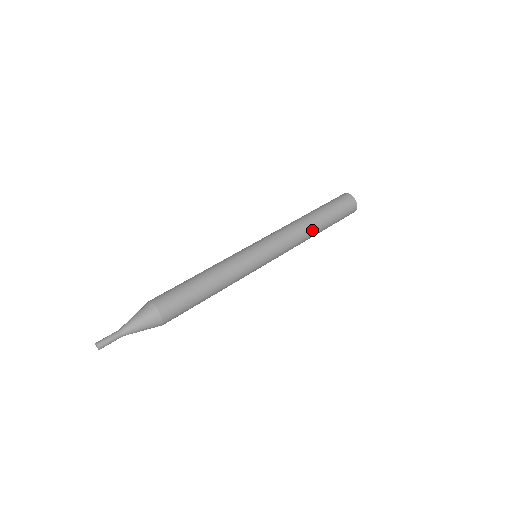
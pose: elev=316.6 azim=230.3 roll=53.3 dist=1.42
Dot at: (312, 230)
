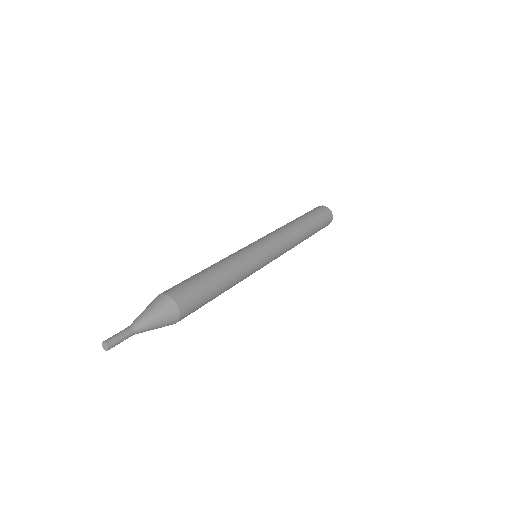
Dot at: (302, 233)
